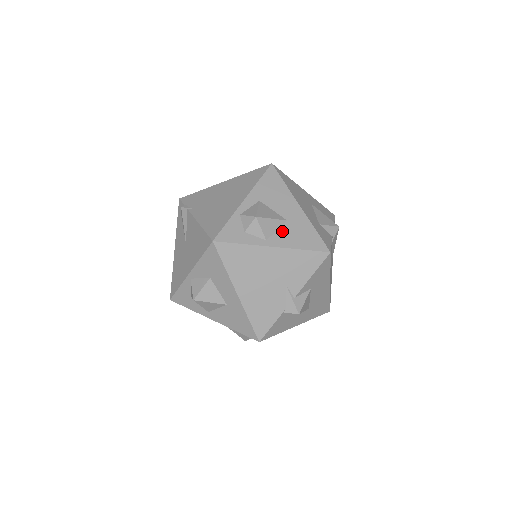
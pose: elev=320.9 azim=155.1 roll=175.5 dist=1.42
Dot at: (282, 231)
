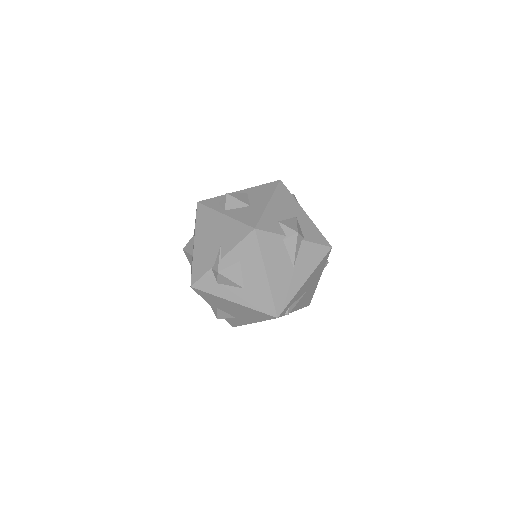
Dot at: (240, 209)
